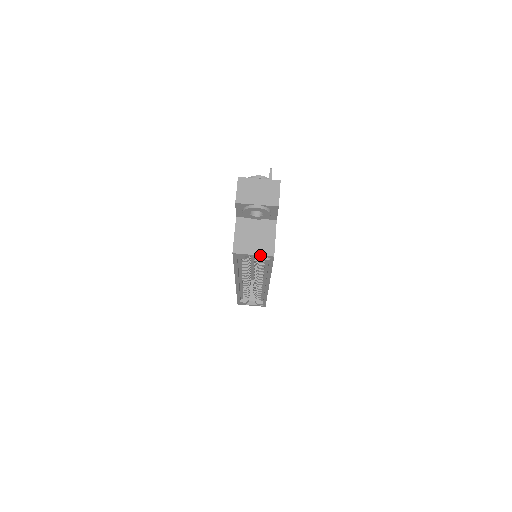
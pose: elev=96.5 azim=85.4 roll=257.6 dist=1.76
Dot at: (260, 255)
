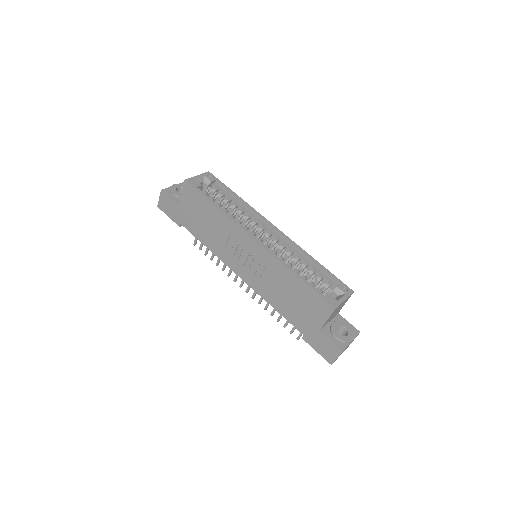
Dot at: (201, 174)
